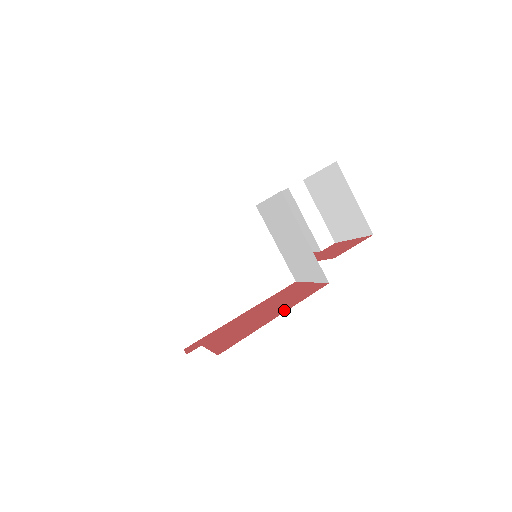
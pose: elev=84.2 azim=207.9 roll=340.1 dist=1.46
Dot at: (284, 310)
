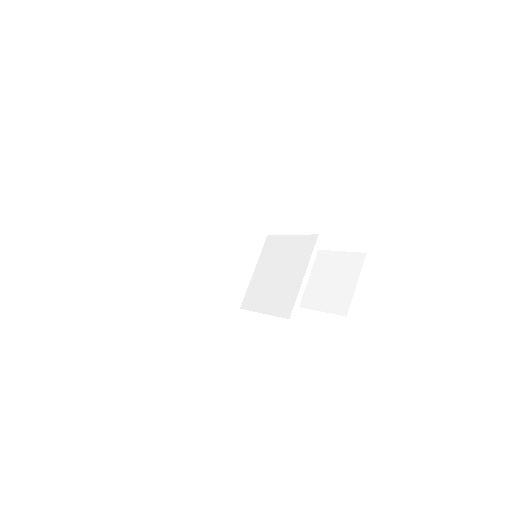
Dot at: occluded
